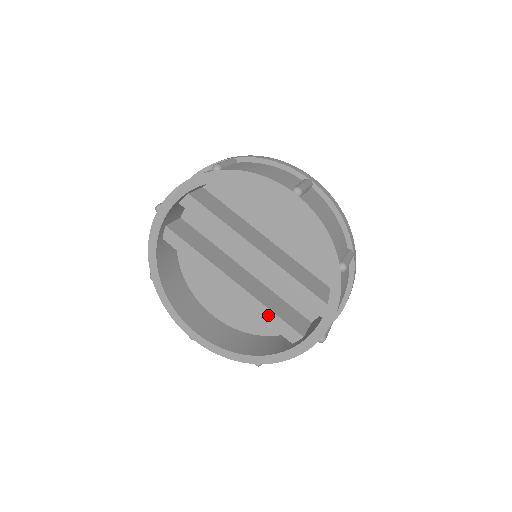
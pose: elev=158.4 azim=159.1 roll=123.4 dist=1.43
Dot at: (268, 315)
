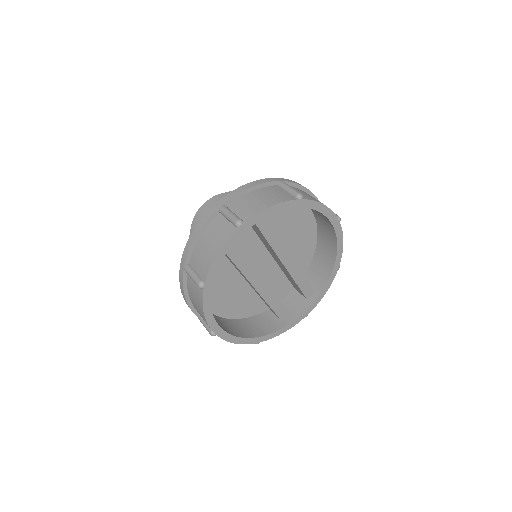
Dot at: (276, 304)
